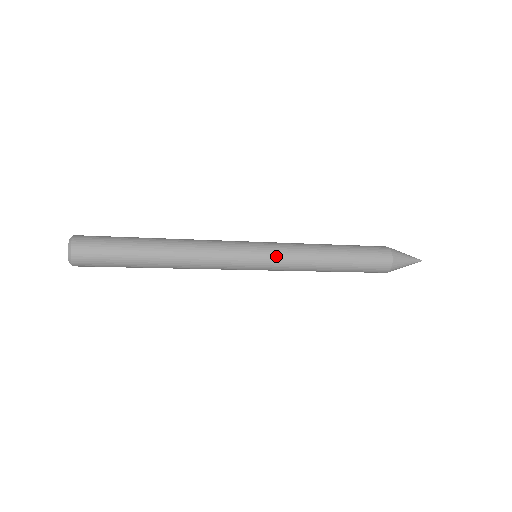
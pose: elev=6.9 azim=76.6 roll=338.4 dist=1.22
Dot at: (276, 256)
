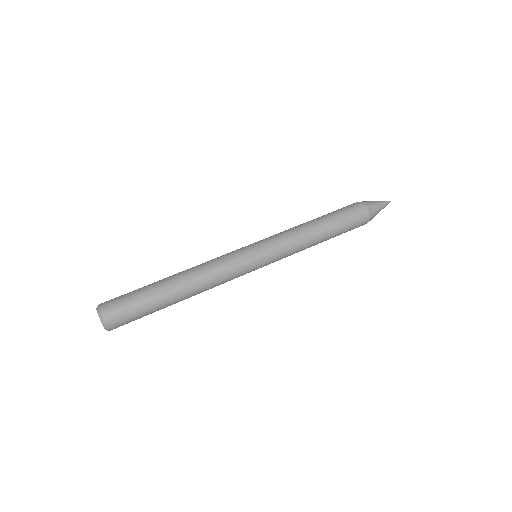
Dot at: (275, 260)
